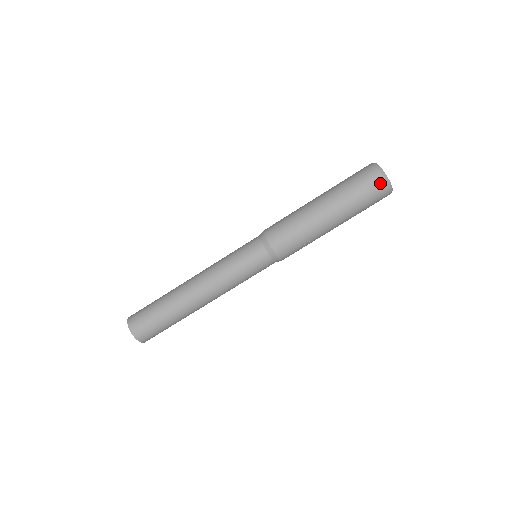
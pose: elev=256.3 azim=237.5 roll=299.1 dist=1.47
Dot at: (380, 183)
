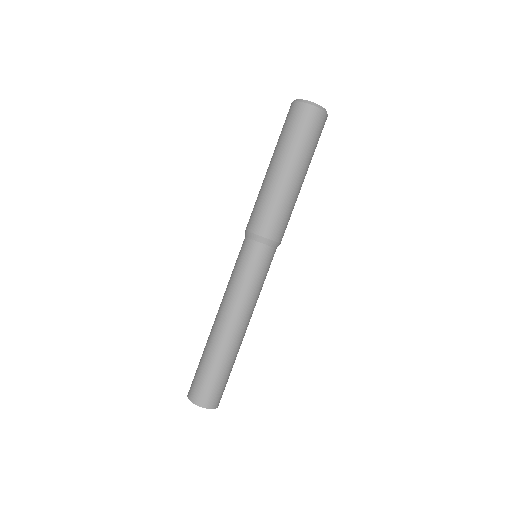
Dot at: (323, 118)
